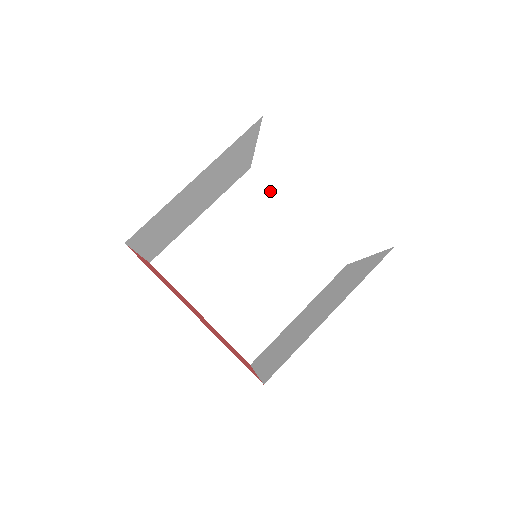
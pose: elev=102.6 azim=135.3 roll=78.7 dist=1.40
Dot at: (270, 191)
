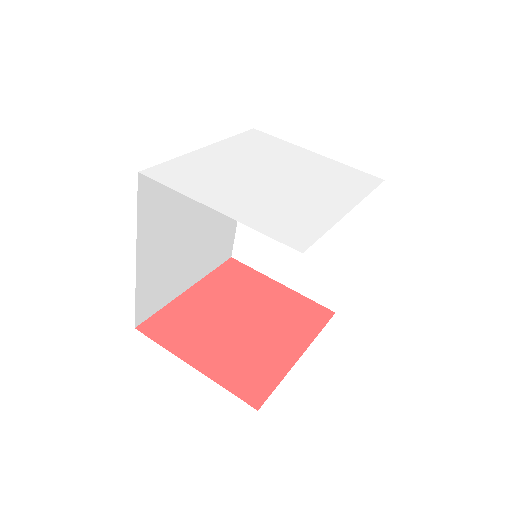
Dot at: occluded
